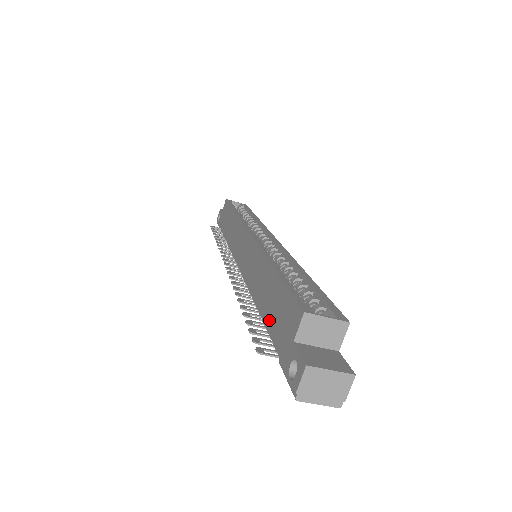
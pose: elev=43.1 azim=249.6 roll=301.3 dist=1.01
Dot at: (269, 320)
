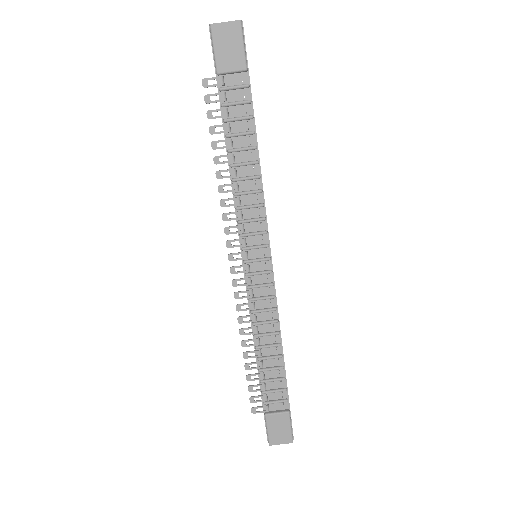
Dot at: (222, 118)
